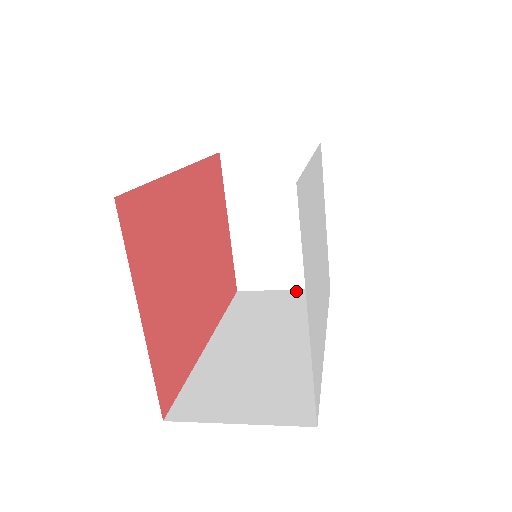
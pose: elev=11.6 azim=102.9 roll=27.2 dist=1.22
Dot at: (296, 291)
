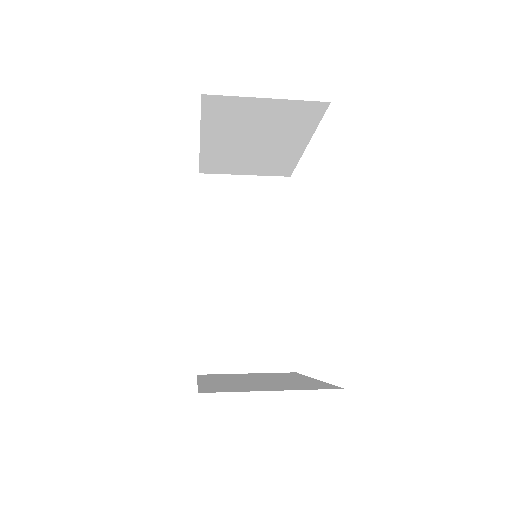
Dot at: (259, 180)
